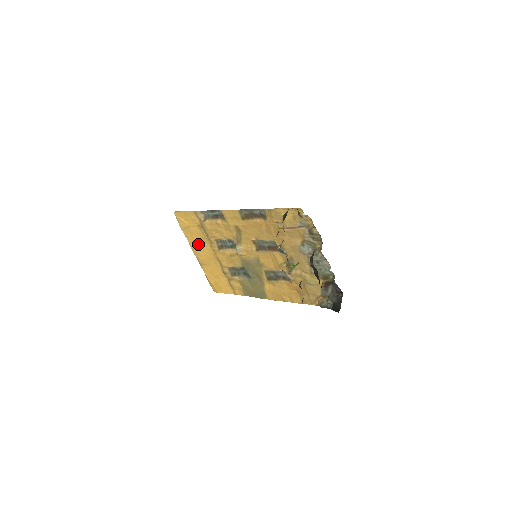
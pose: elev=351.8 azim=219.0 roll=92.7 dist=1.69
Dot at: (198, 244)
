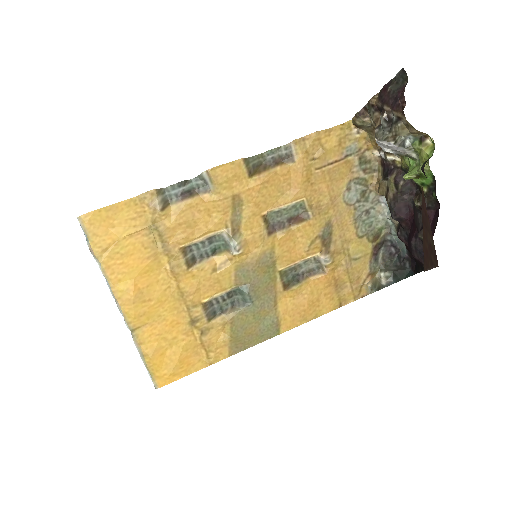
Dot at: (136, 277)
